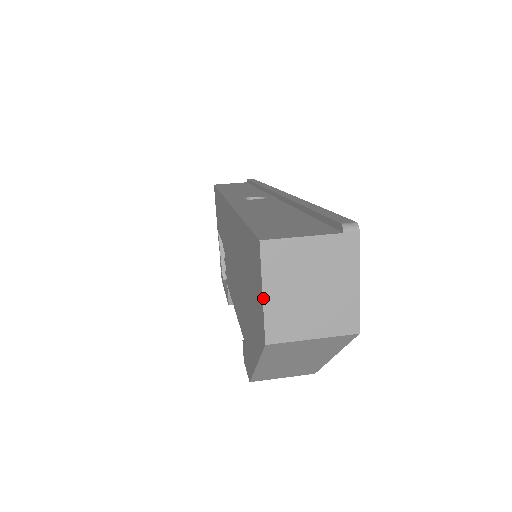
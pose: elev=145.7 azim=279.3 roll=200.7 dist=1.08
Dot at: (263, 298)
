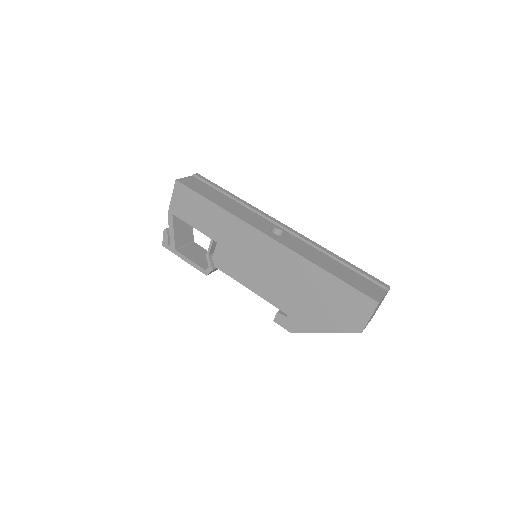
Dot at: occluded
